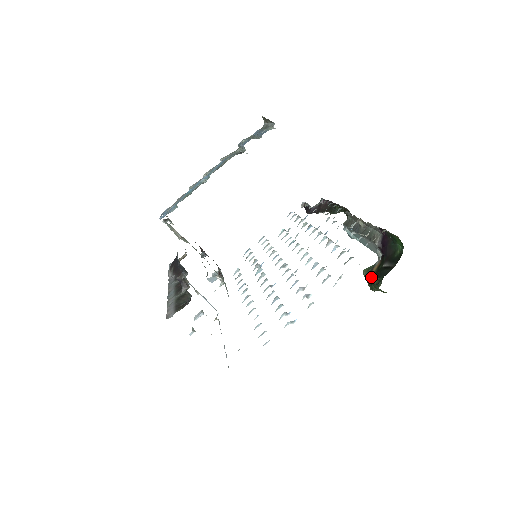
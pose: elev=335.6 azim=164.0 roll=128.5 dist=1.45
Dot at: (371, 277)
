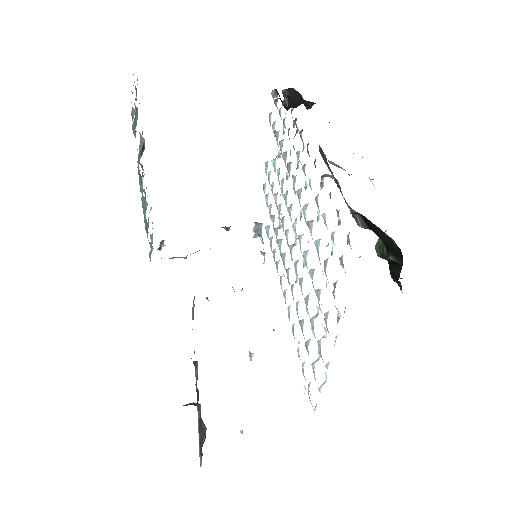
Dot at: occluded
